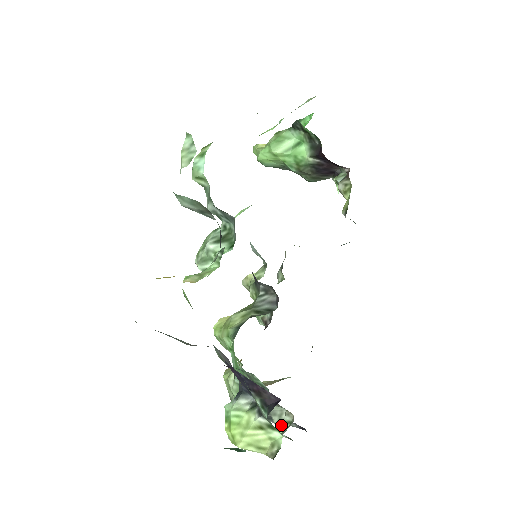
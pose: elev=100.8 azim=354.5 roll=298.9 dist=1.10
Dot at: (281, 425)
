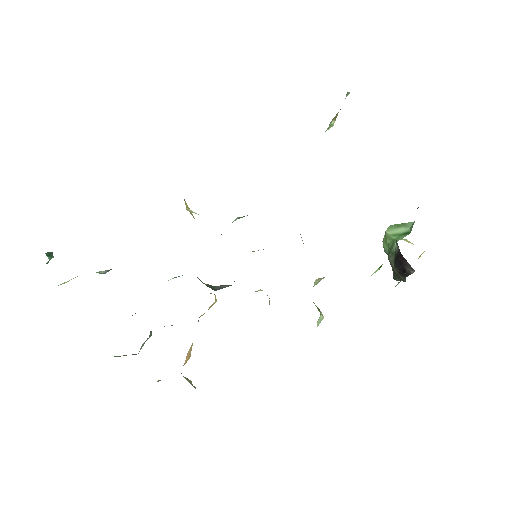
Dot at: occluded
